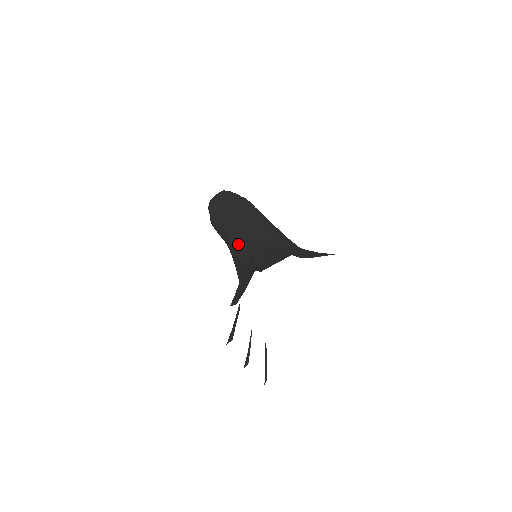
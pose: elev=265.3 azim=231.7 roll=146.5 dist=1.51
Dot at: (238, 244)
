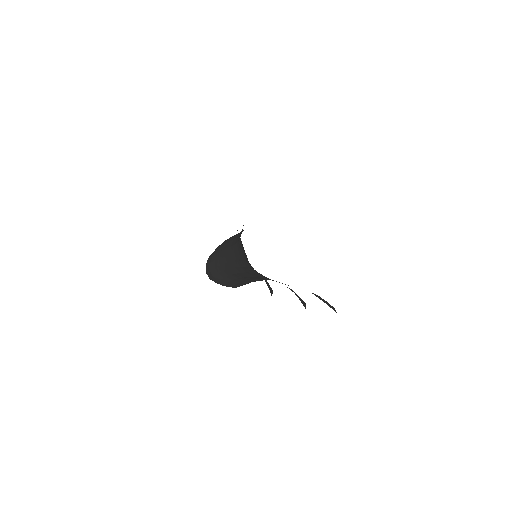
Dot at: (234, 257)
